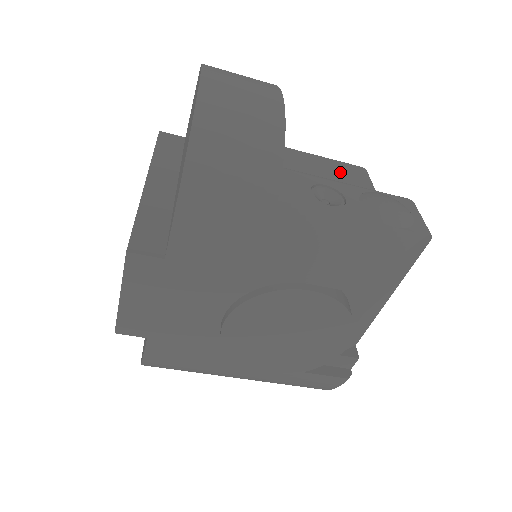
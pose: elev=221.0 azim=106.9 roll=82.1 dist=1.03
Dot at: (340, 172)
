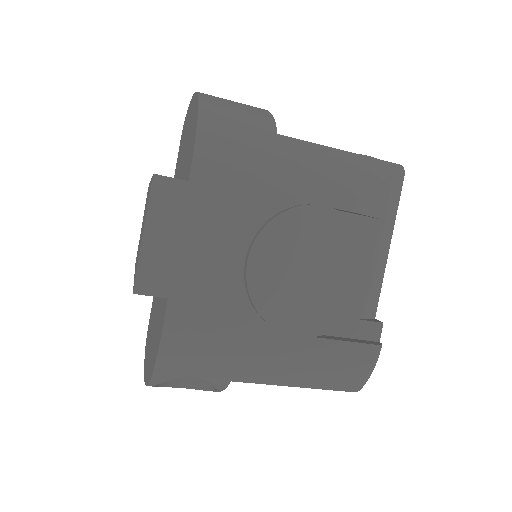
Dot at: occluded
